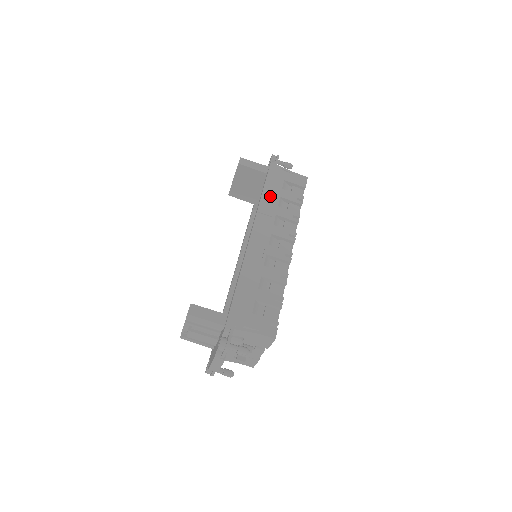
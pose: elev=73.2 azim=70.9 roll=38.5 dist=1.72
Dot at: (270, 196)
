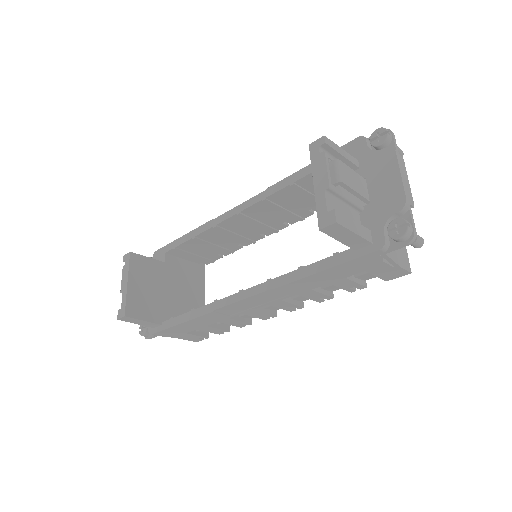
Dot at: (314, 281)
